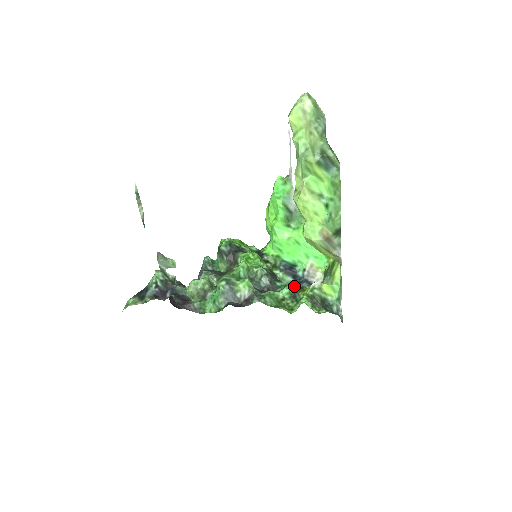
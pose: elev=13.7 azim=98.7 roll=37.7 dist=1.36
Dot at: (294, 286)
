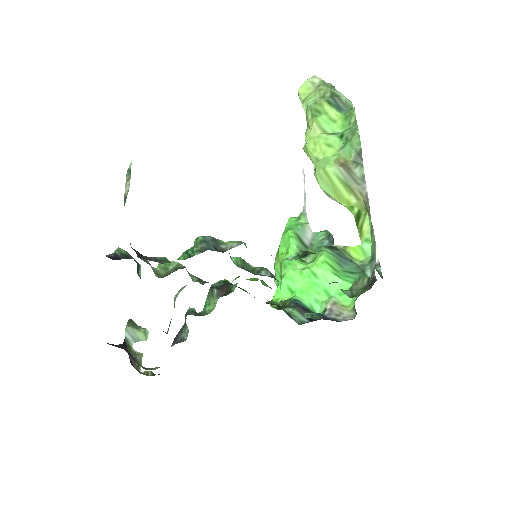
Dot at: (305, 251)
